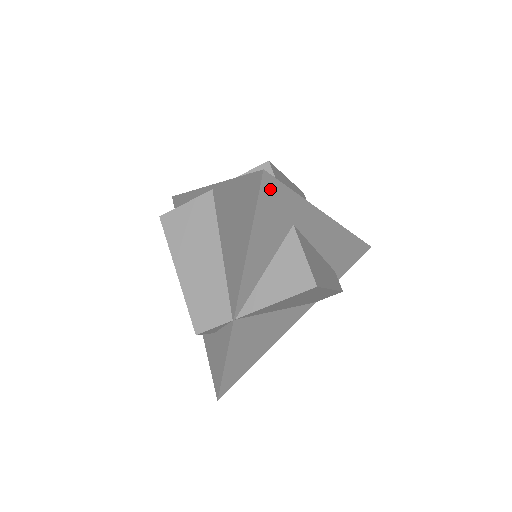
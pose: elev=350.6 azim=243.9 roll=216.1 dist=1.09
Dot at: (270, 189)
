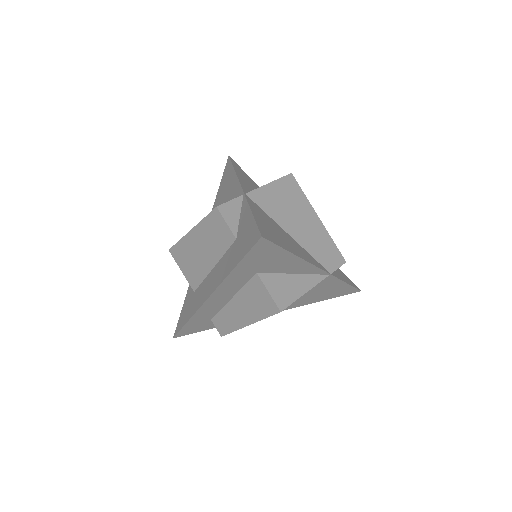
Dot at: (237, 165)
